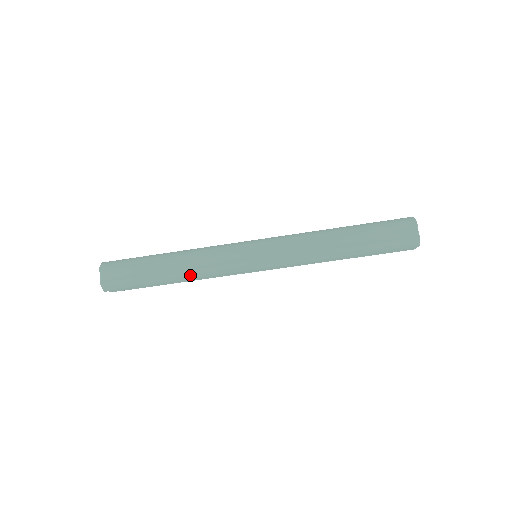
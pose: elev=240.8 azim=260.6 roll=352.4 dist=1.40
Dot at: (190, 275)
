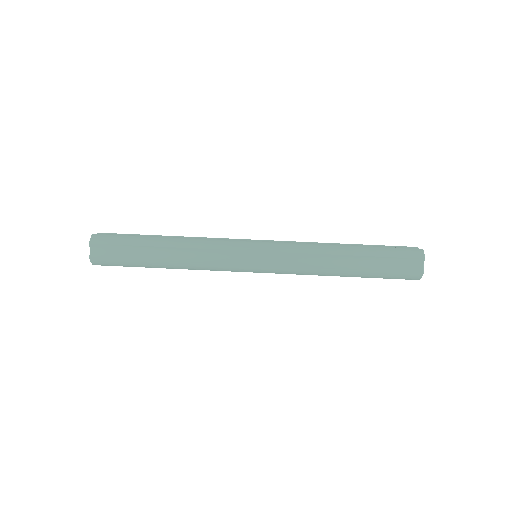
Dot at: (186, 242)
